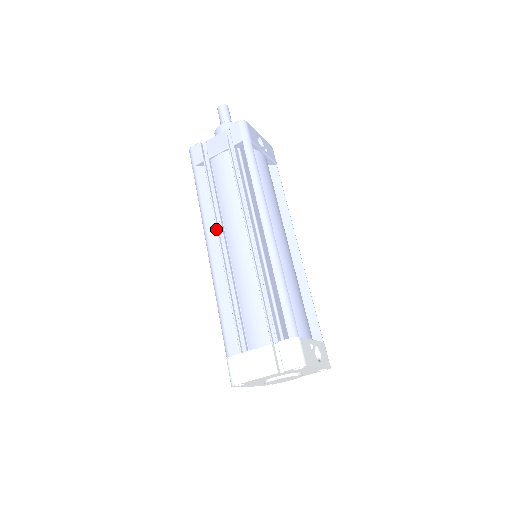
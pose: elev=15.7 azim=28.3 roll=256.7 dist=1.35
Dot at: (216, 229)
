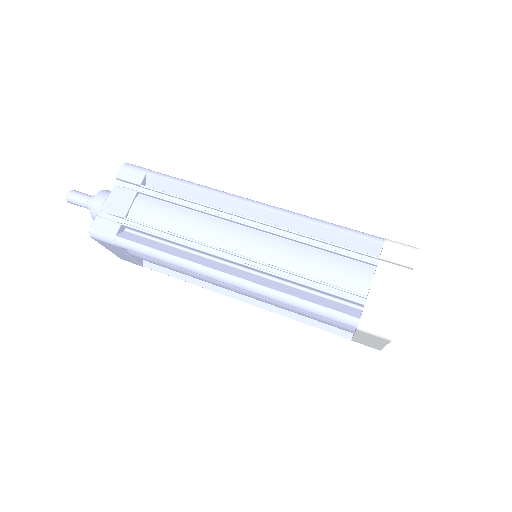
Dot at: (209, 253)
